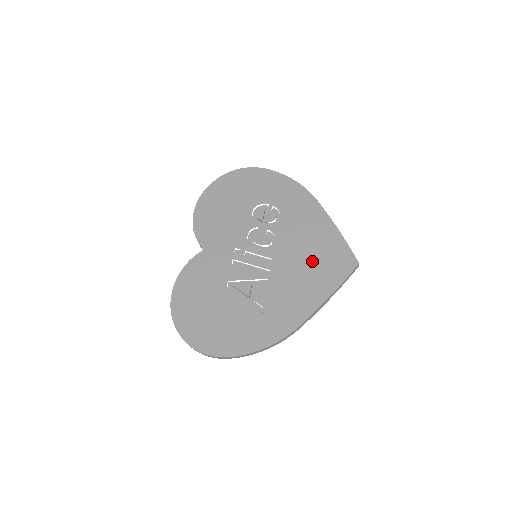
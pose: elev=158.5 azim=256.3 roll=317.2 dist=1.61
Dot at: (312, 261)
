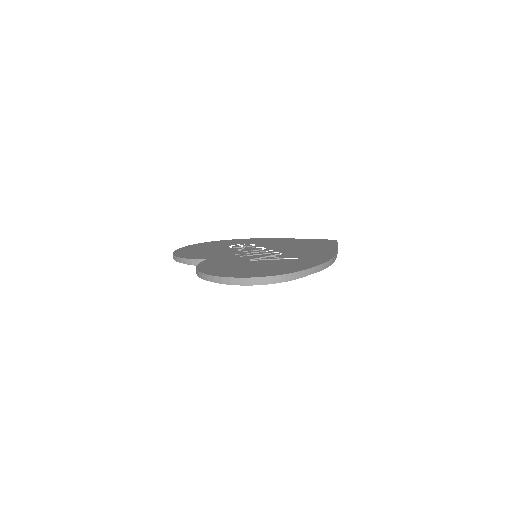
Dot at: (304, 245)
